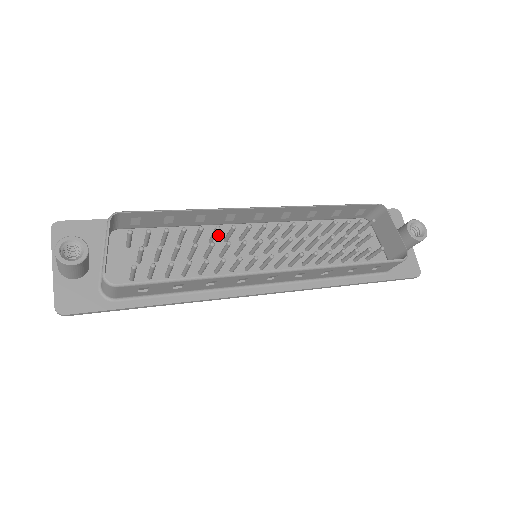
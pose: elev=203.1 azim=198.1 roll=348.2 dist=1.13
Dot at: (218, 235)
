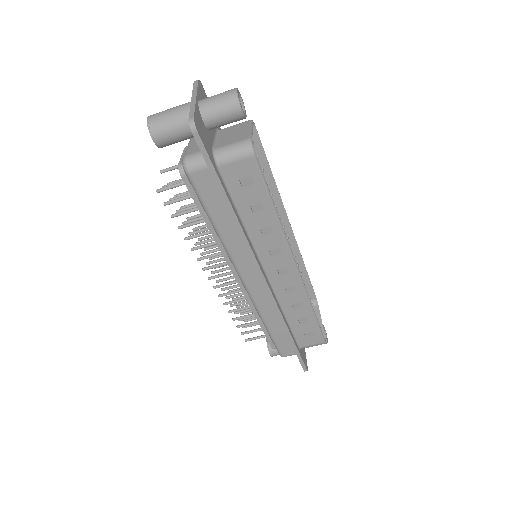
Dot at: occluded
